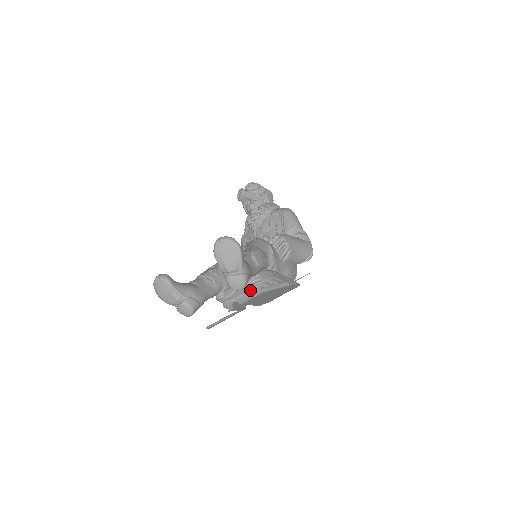
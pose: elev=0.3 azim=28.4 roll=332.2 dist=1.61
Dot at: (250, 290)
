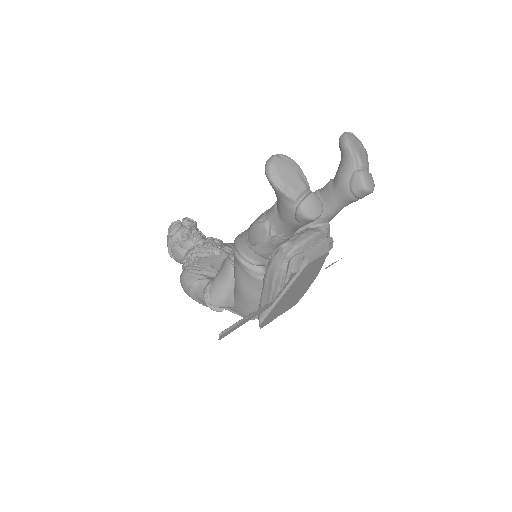
Dot at: (323, 241)
